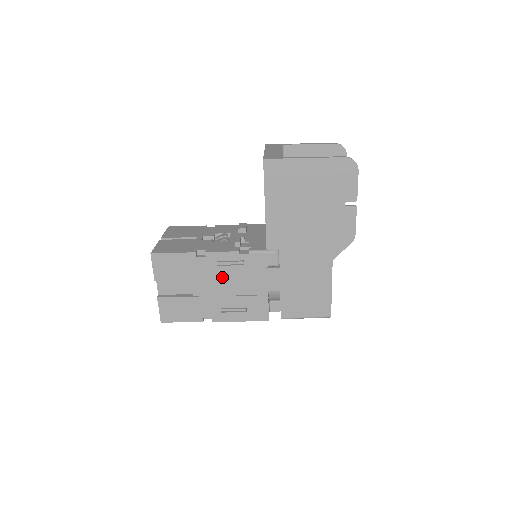
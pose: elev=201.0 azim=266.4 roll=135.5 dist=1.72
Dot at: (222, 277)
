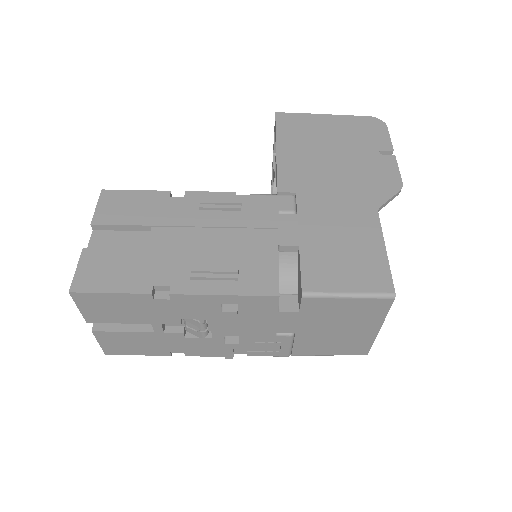
Dot at: (204, 223)
